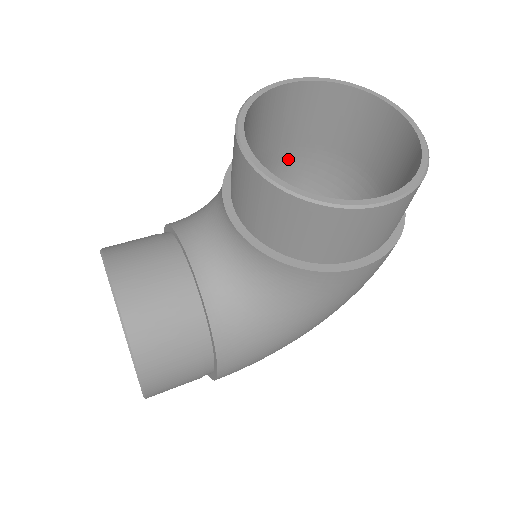
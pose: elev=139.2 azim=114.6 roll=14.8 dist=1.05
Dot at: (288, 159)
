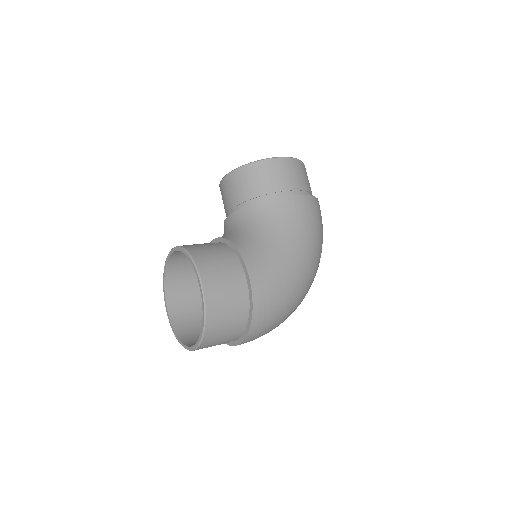
Dot at: occluded
